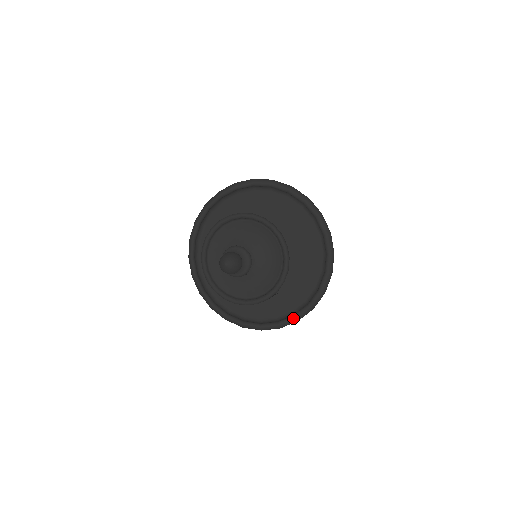
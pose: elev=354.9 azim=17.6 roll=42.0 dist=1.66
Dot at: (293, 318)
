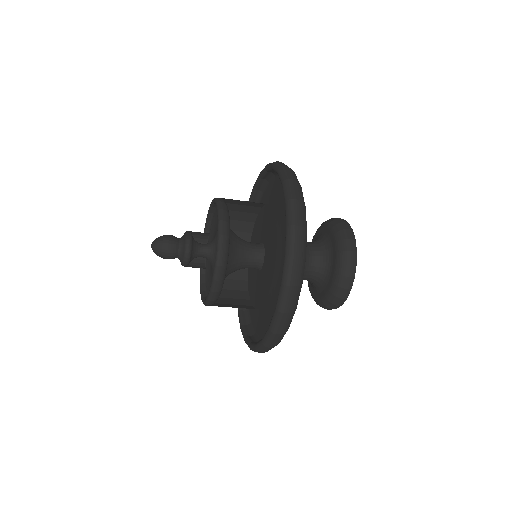
Dot at: (286, 229)
